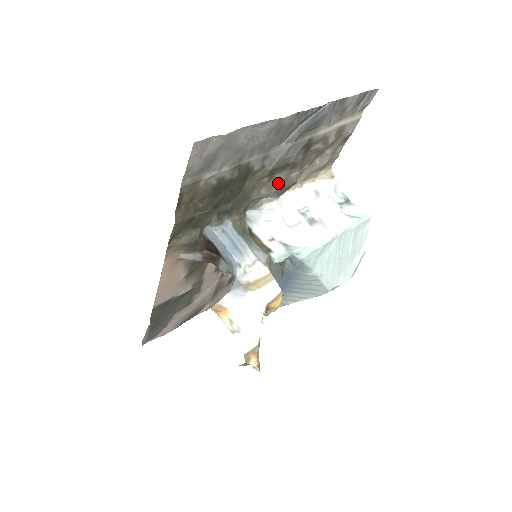
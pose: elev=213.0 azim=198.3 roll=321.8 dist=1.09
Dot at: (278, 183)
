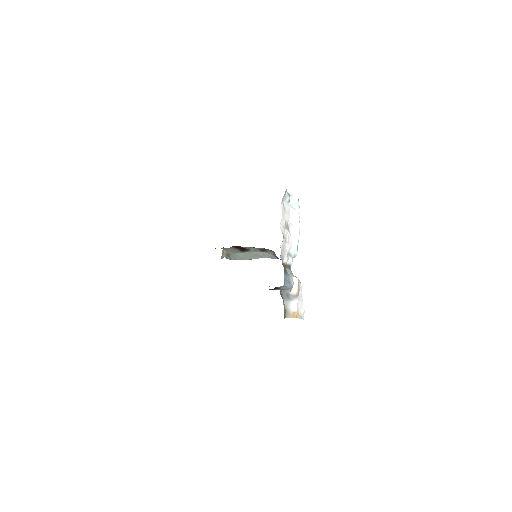
Dot at: occluded
